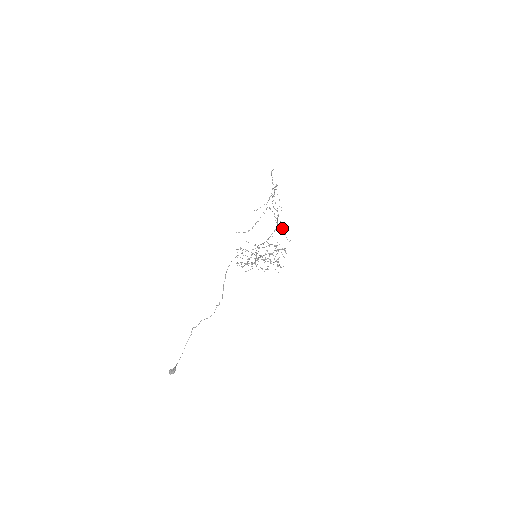
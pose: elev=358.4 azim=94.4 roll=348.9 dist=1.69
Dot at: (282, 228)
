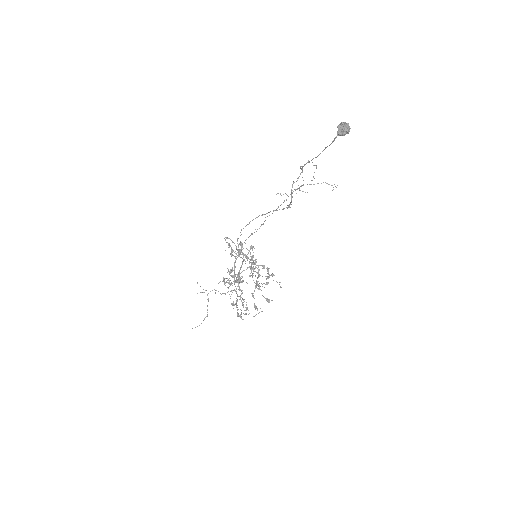
Dot at: occluded
